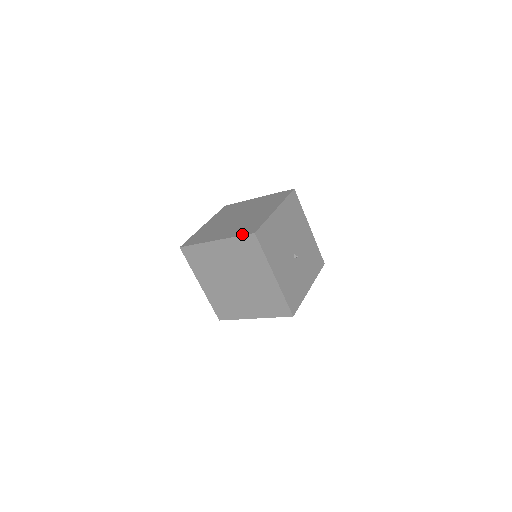
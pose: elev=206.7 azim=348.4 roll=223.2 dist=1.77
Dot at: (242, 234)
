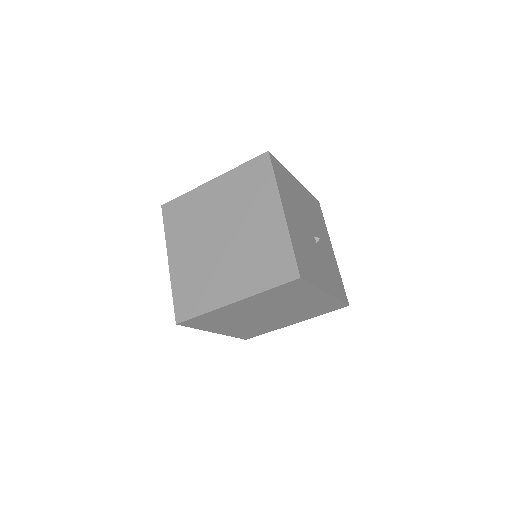
Dot at: (277, 283)
